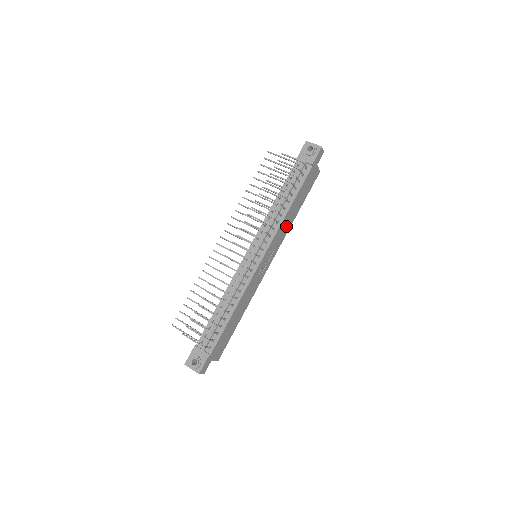
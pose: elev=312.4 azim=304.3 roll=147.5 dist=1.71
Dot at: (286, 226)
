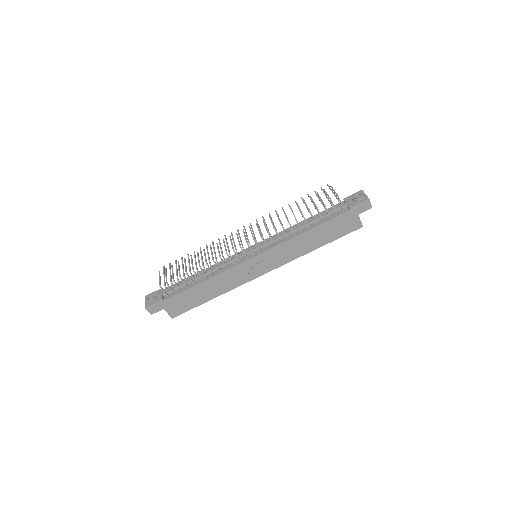
Dot at: (297, 249)
